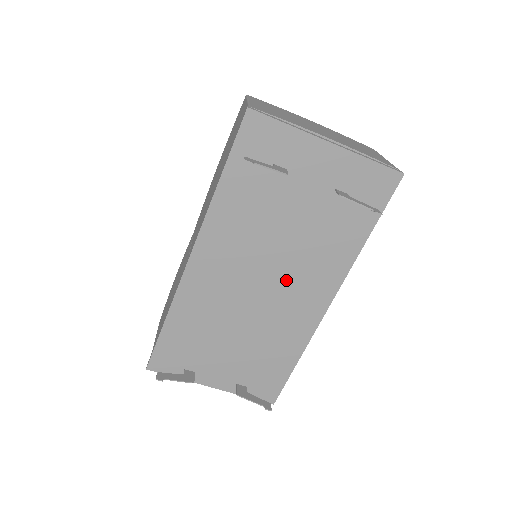
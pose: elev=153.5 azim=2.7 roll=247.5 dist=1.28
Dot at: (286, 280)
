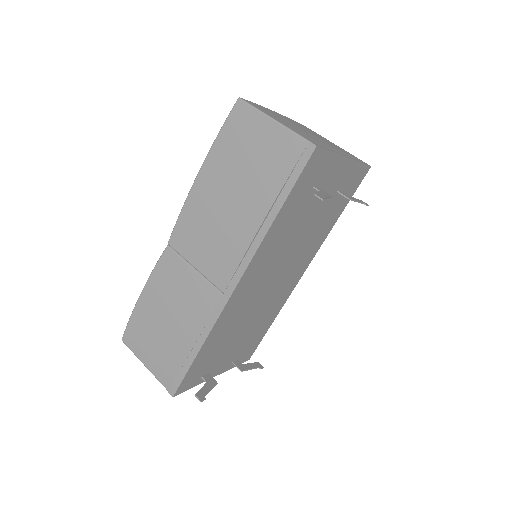
Dot at: (288, 270)
